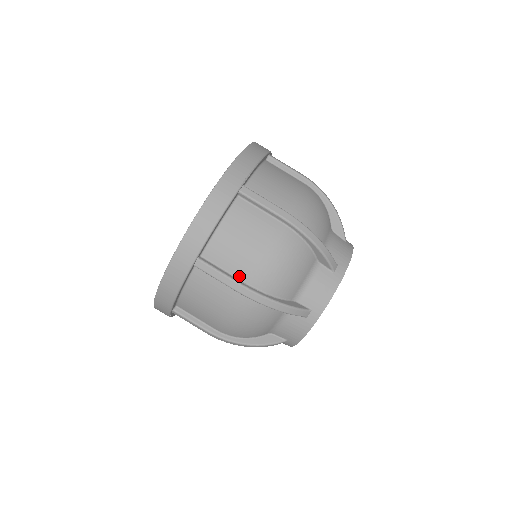
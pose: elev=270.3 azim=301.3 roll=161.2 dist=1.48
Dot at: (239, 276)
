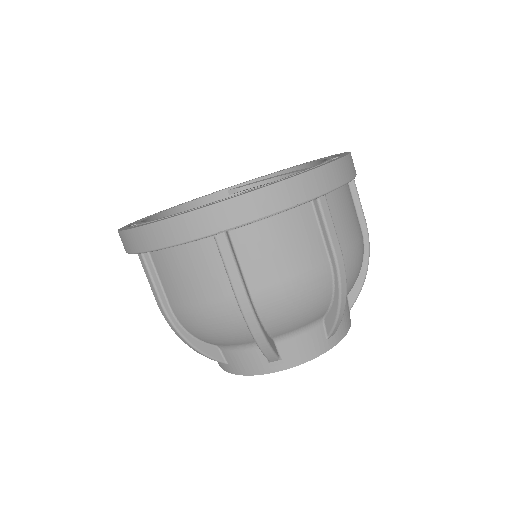
Dot at: (168, 297)
